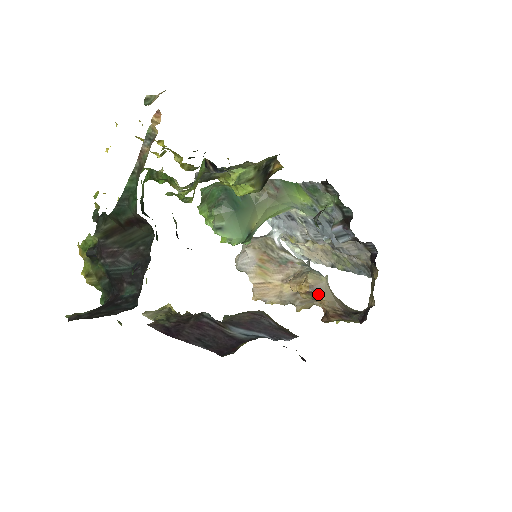
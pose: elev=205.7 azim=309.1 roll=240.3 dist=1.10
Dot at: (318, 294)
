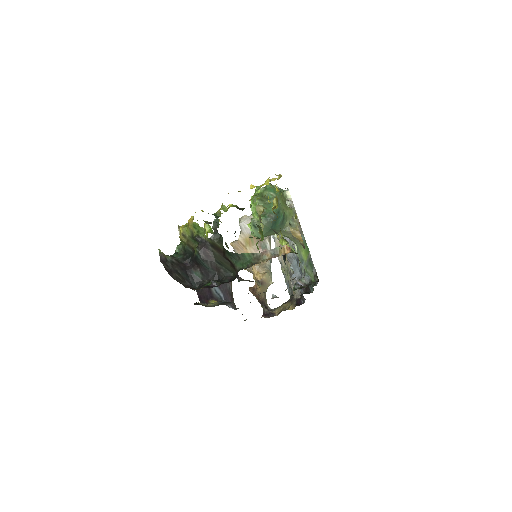
Dot at: (261, 286)
